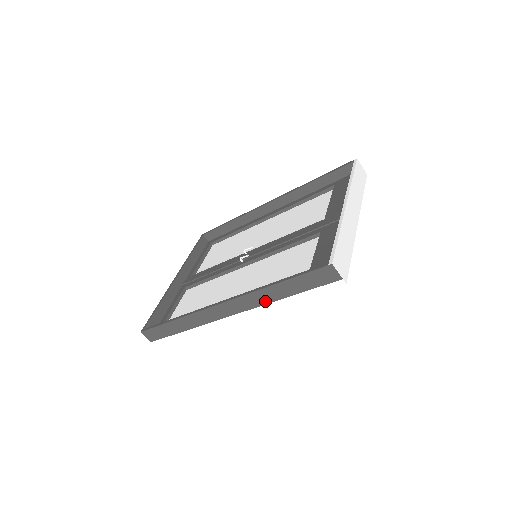
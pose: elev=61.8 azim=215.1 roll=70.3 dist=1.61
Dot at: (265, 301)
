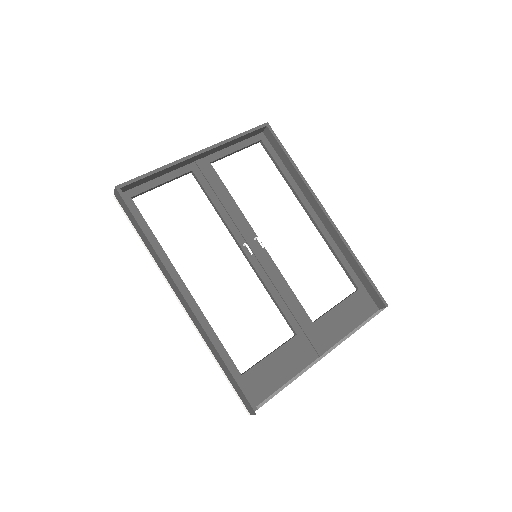
Dot at: (206, 341)
